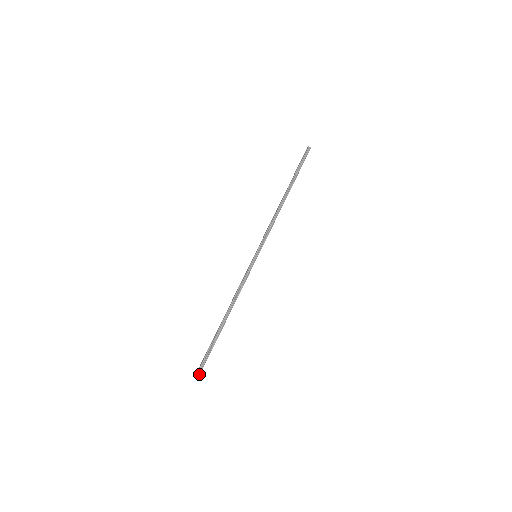
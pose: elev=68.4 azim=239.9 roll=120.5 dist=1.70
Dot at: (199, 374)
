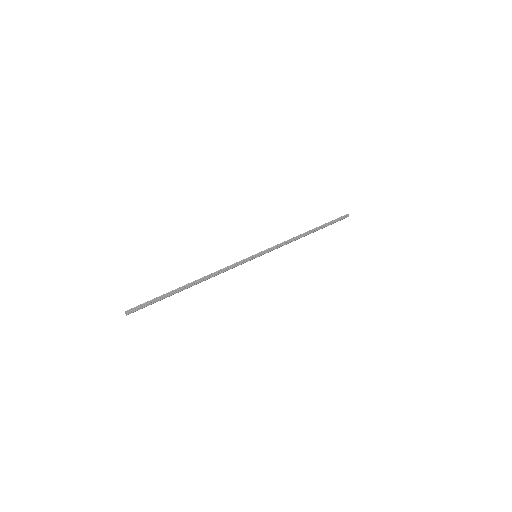
Dot at: (132, 311)
